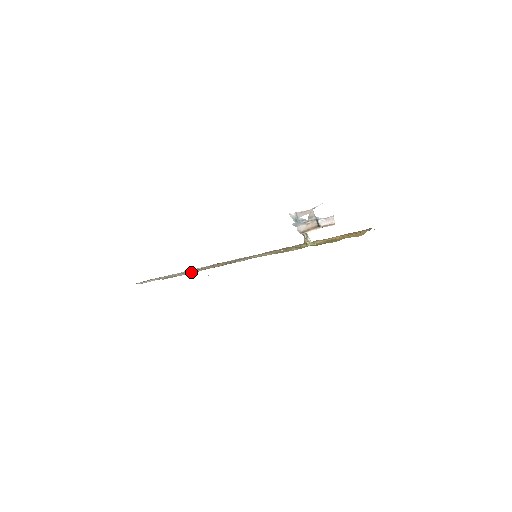
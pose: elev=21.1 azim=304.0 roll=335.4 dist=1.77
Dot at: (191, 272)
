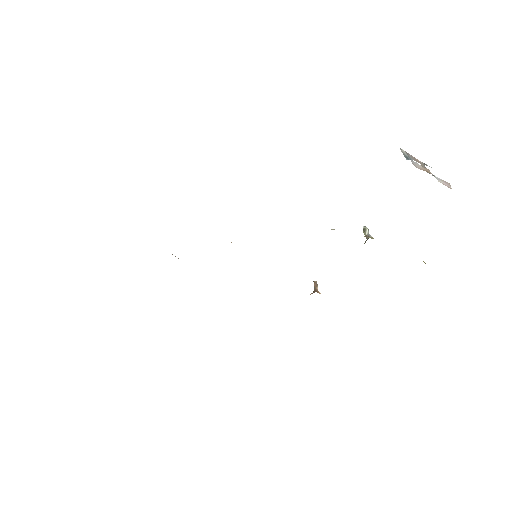
Dot at: occluded
